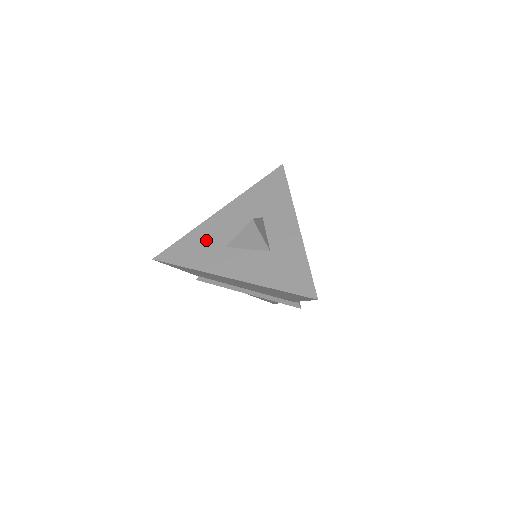
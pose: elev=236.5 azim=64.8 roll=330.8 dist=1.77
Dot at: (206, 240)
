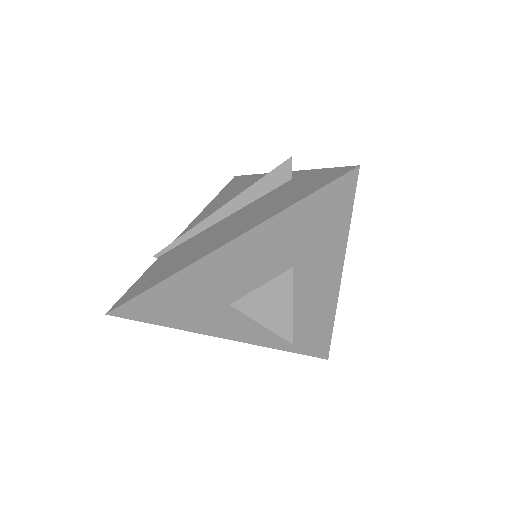
Dot at: (197, 294)
